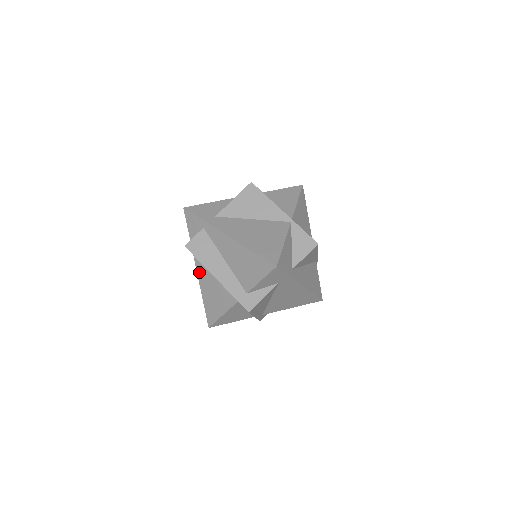
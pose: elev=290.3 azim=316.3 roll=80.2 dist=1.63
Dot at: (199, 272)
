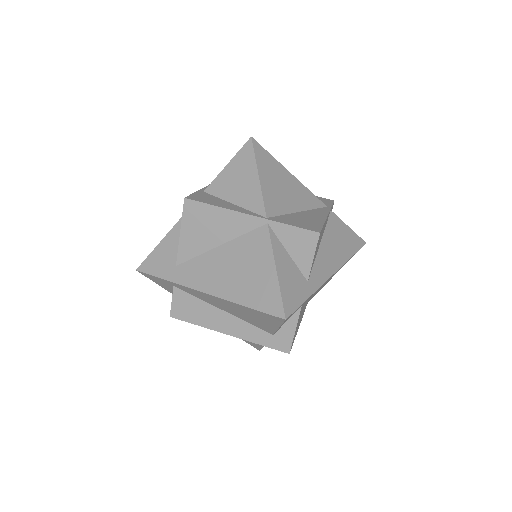
Dot at: occluded
